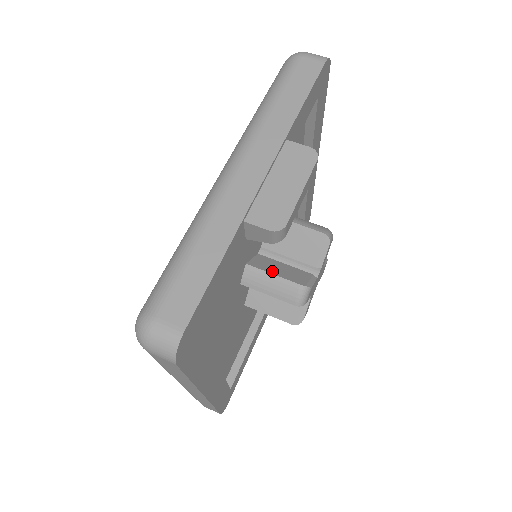
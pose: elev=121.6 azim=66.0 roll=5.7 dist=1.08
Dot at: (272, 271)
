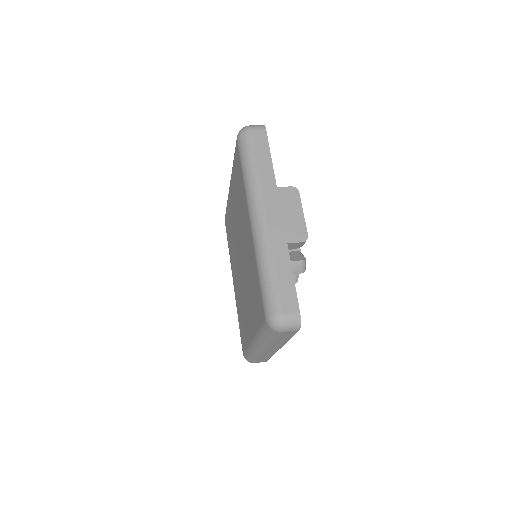
Dot at: occluded
